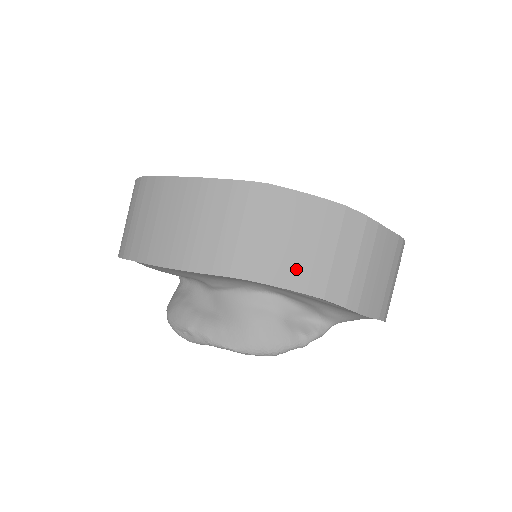
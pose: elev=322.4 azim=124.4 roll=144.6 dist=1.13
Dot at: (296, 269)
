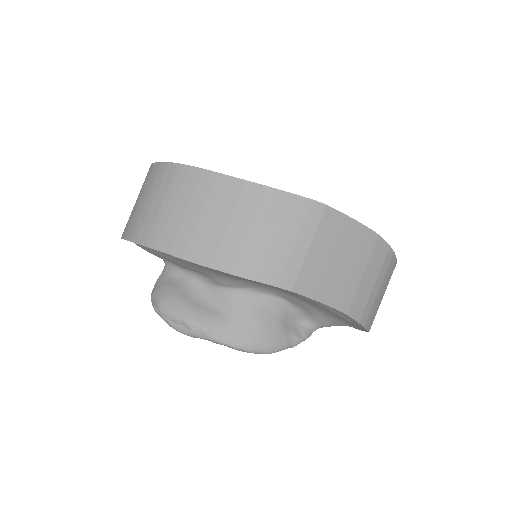
Dot at: (332, 286)
